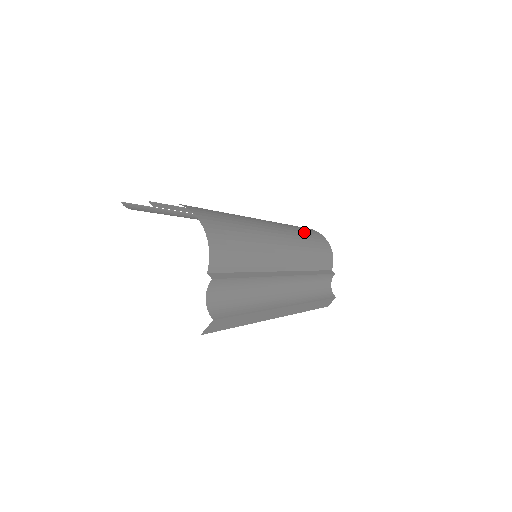
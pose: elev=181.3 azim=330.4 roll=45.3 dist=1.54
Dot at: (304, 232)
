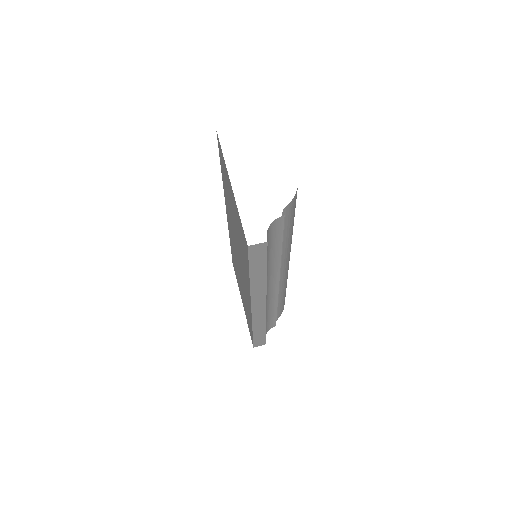
Dot at: occluded
